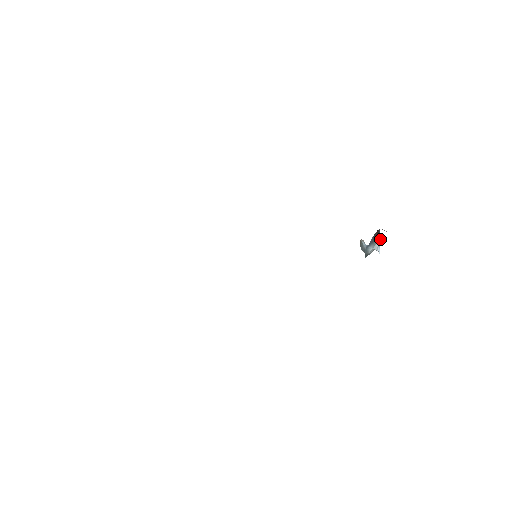
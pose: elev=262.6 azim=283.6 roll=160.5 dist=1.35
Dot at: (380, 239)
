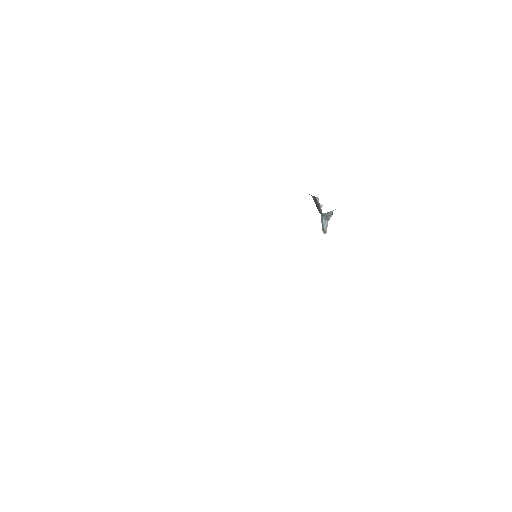
Dot at: (317, 198)
